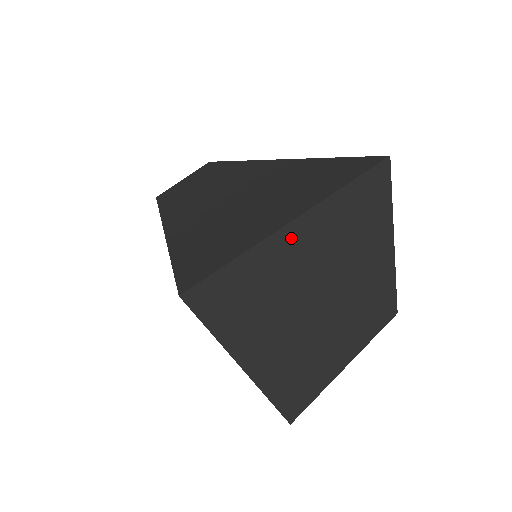
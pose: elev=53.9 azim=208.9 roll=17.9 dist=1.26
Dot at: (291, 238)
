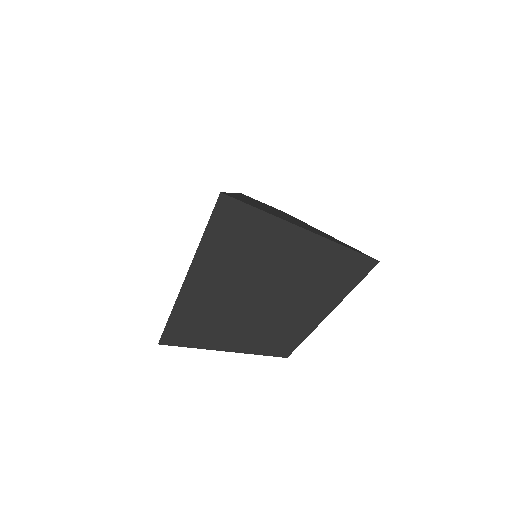
Dot at: (296, 237)
